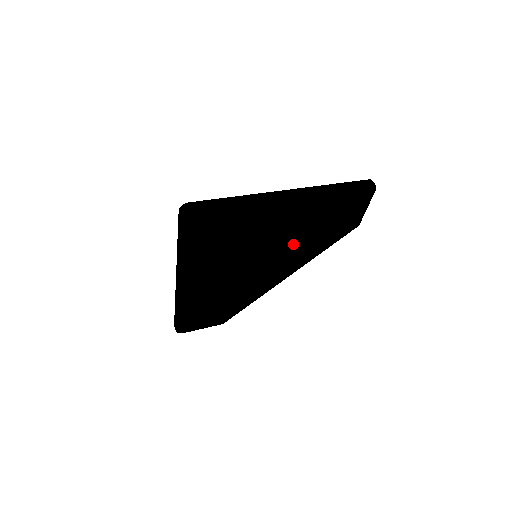
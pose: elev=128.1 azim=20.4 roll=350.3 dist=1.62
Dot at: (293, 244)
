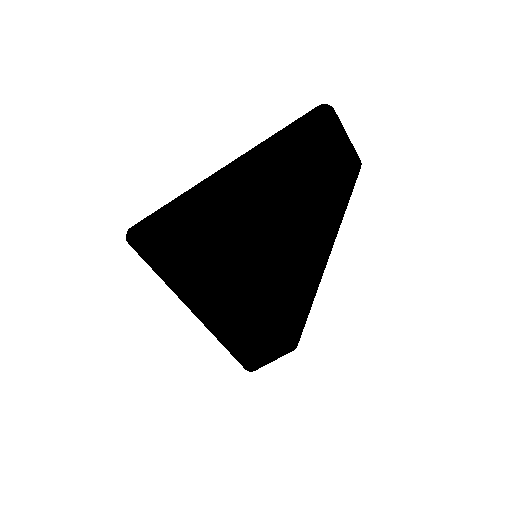
Dot at: (285, 225)
